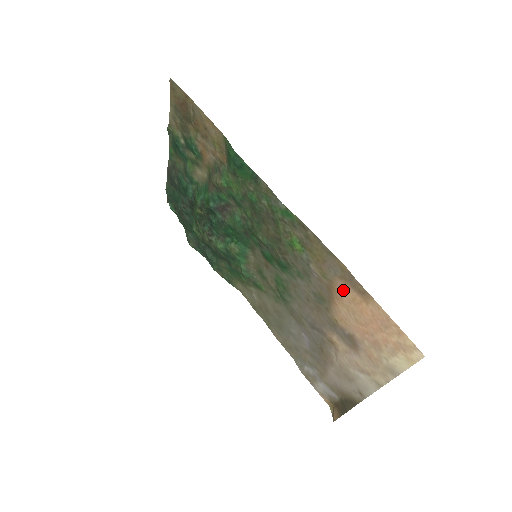
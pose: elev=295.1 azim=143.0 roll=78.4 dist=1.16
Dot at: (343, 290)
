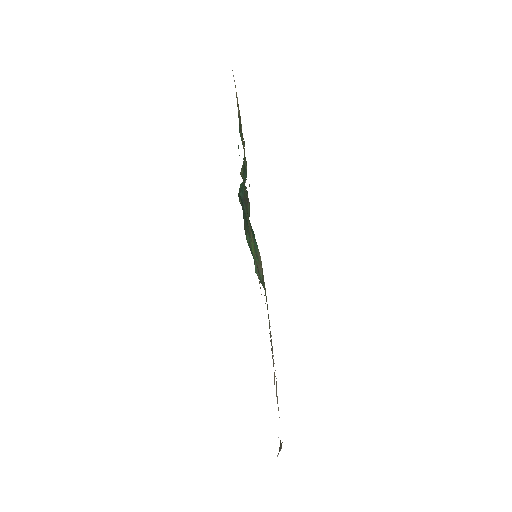
Dot at: occluded
